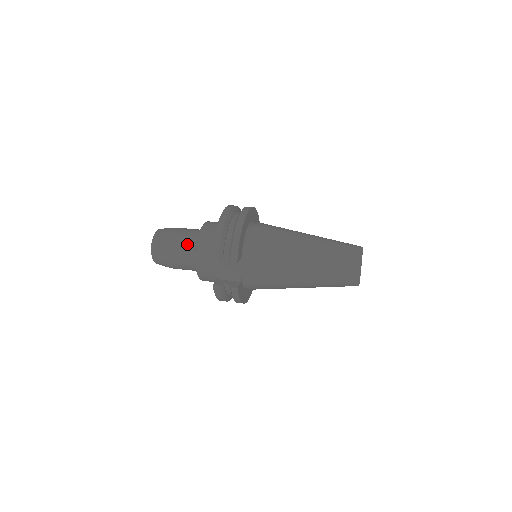
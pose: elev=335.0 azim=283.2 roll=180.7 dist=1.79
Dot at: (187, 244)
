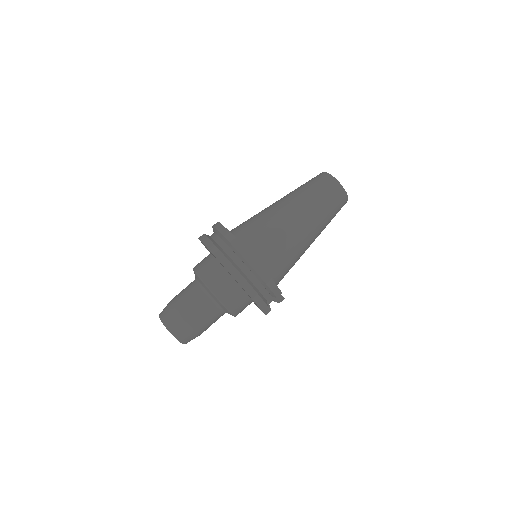
Dot at: (211, 313)
